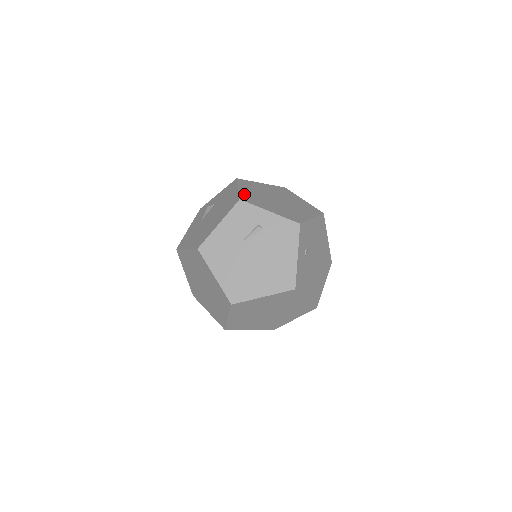
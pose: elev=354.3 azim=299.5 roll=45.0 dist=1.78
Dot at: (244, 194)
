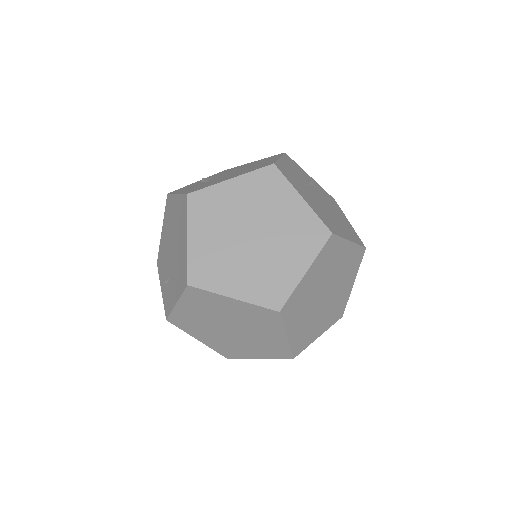
Dot at: occluded
